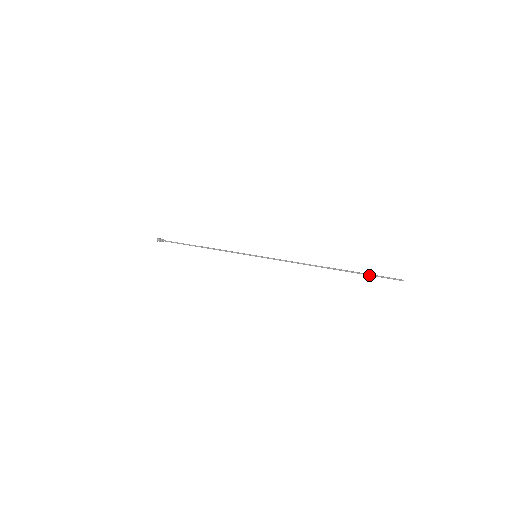
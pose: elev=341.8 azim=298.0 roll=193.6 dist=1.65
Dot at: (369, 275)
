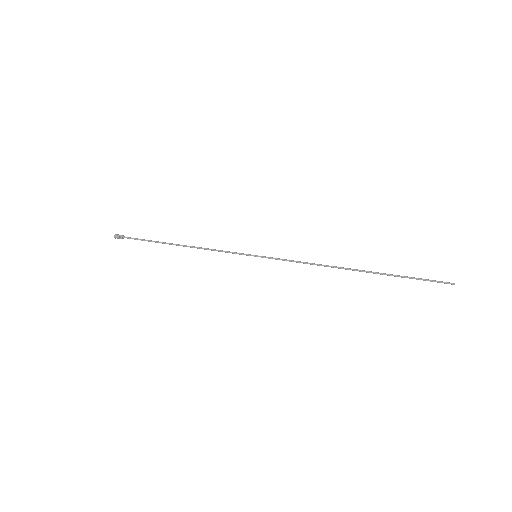
Dot at: (409, 278)
